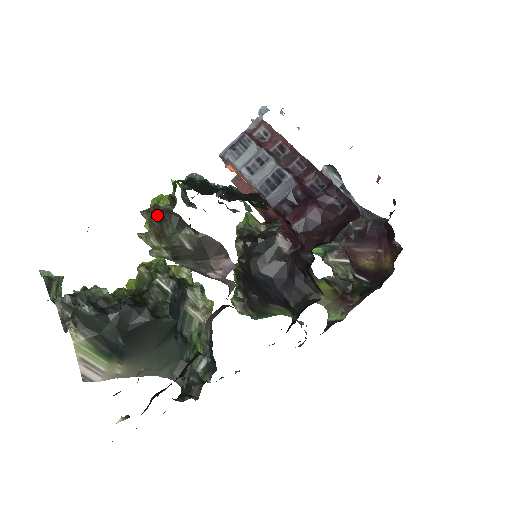
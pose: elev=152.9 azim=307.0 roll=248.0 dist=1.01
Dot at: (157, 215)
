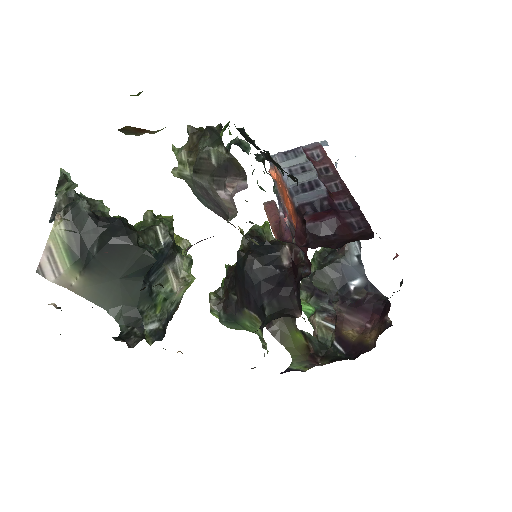
Dot at: (200, 132)
